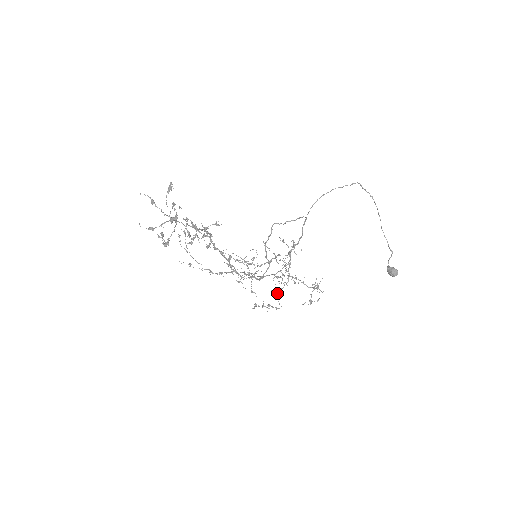
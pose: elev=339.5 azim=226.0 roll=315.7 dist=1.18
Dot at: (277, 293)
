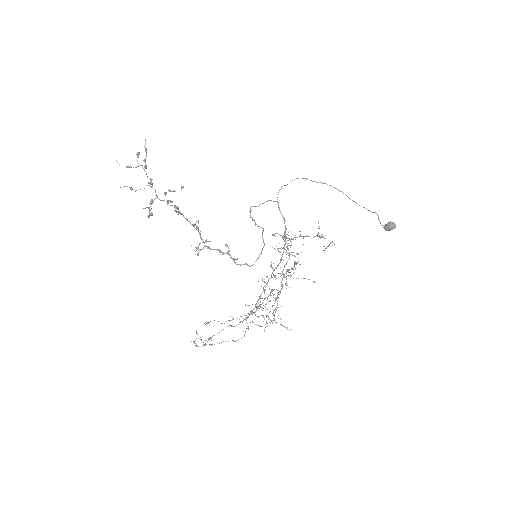
Dot at: (286, 251)
